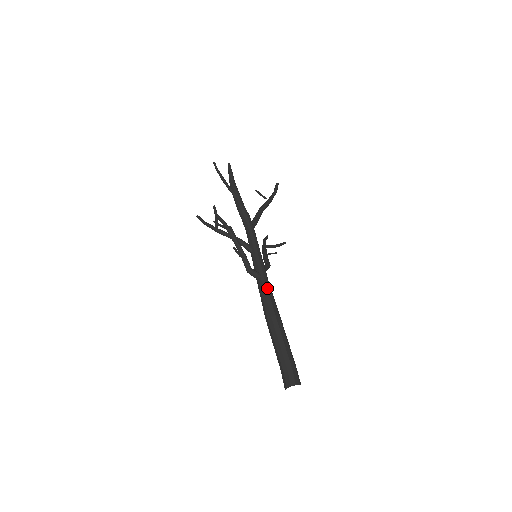
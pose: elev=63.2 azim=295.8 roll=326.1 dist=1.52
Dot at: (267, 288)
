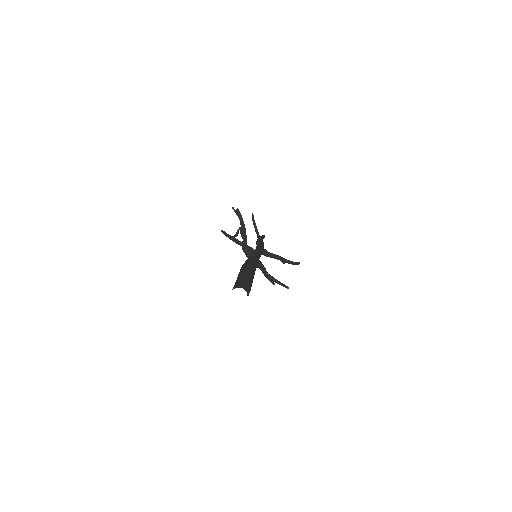
Dot at: (254, 258)
